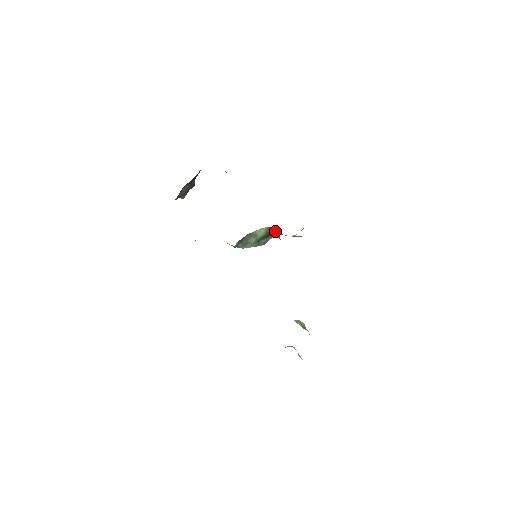
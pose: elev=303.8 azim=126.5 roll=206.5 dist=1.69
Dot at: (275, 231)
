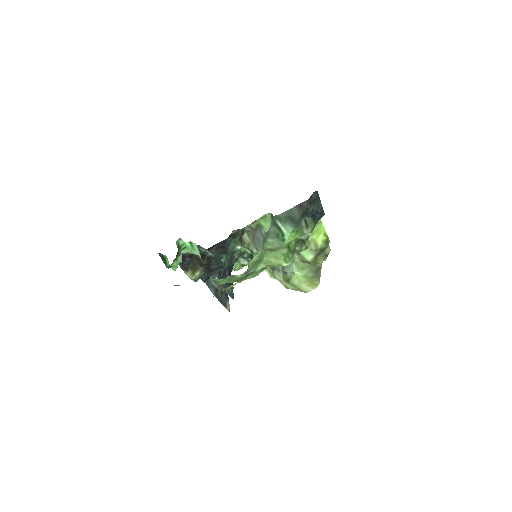
Dot at: occluded
